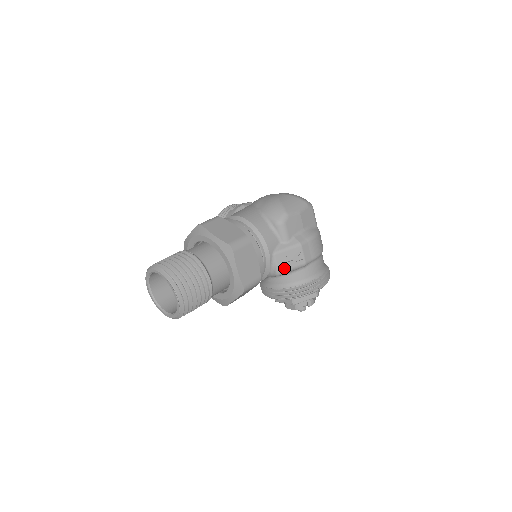
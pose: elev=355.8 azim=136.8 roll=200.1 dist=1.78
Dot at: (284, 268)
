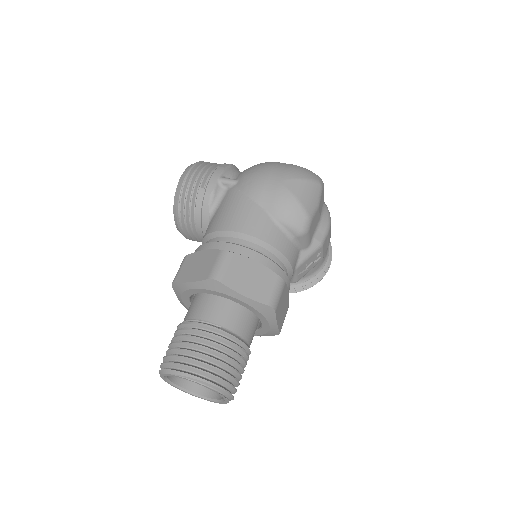
Dot at: (303, 275)
